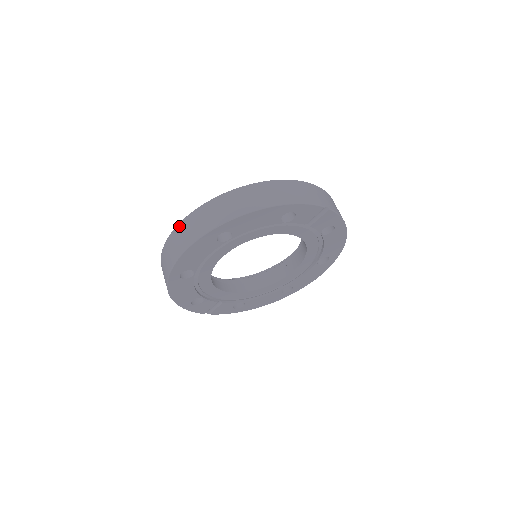
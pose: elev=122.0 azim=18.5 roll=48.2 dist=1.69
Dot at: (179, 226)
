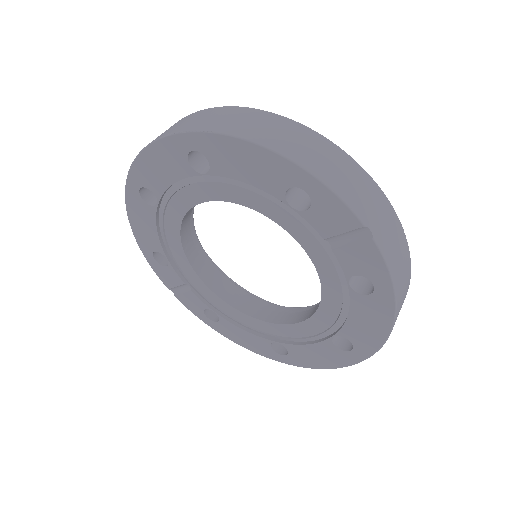
Dot at: (175, 123)
